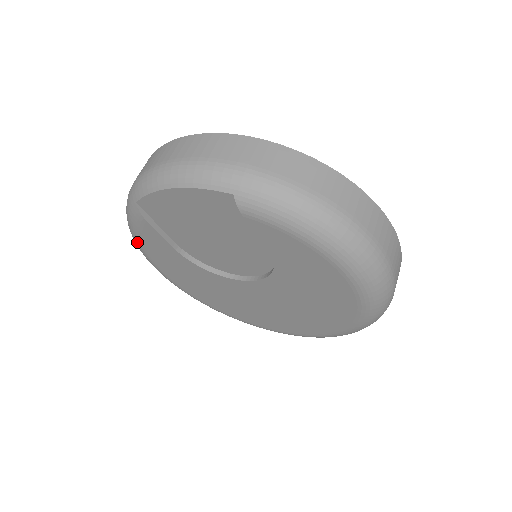
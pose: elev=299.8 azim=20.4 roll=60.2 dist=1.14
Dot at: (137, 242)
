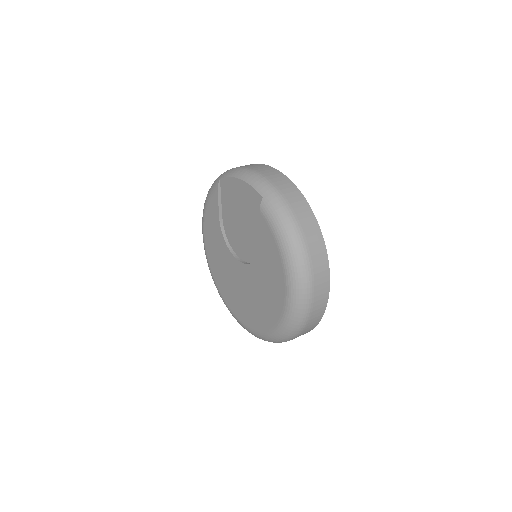
Dot at: (205, 205)
